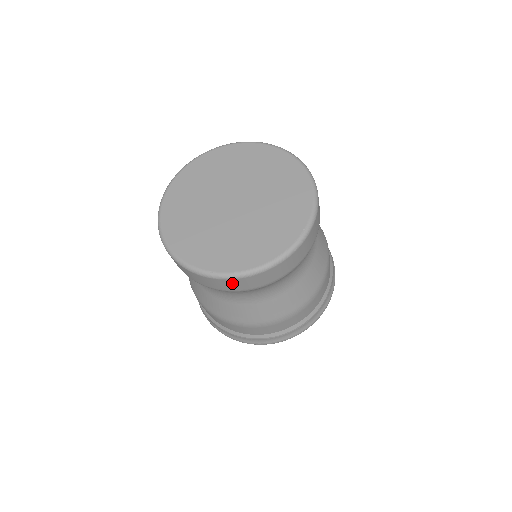
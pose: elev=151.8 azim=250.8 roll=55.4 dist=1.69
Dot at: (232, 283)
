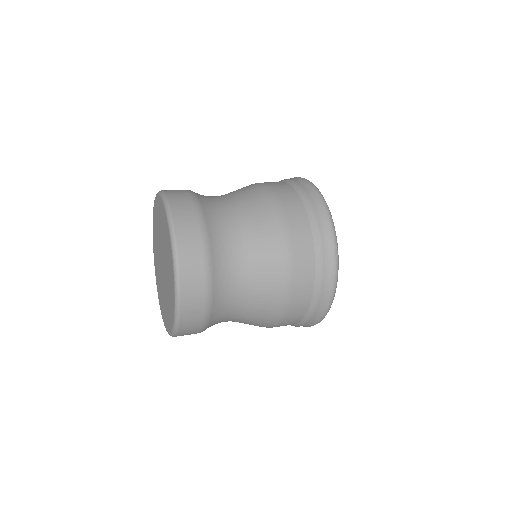
Dot at: occluded
